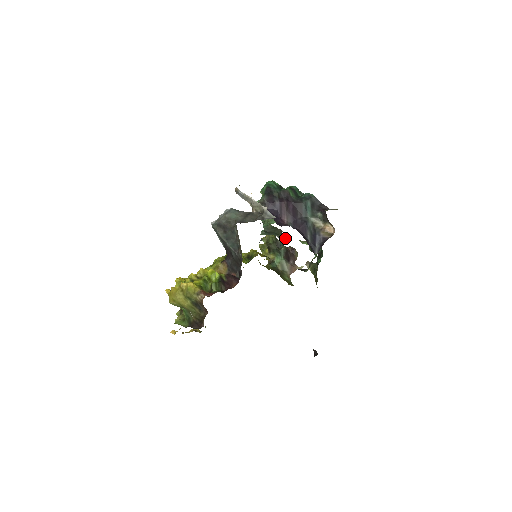
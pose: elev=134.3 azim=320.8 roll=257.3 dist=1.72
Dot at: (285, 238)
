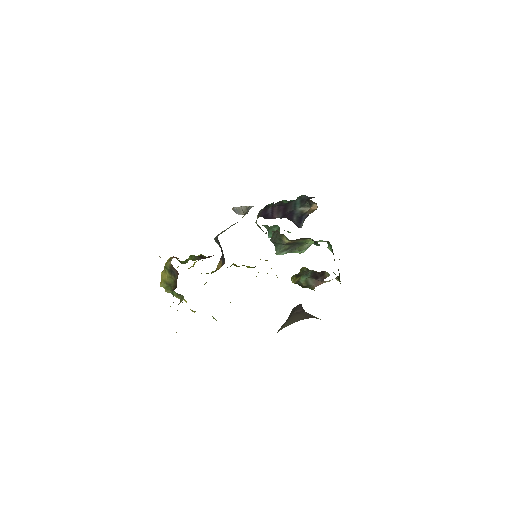
Dot at: (285, 238)
